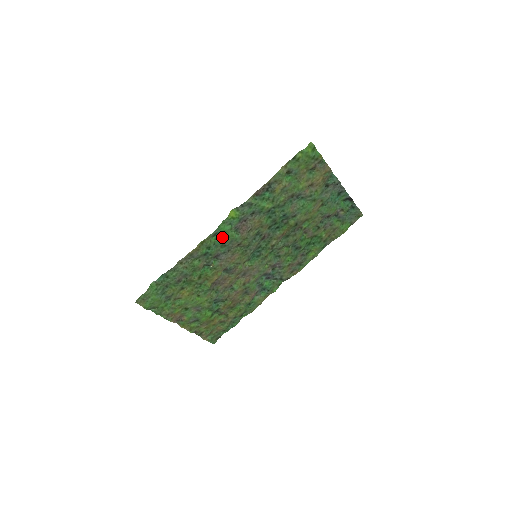
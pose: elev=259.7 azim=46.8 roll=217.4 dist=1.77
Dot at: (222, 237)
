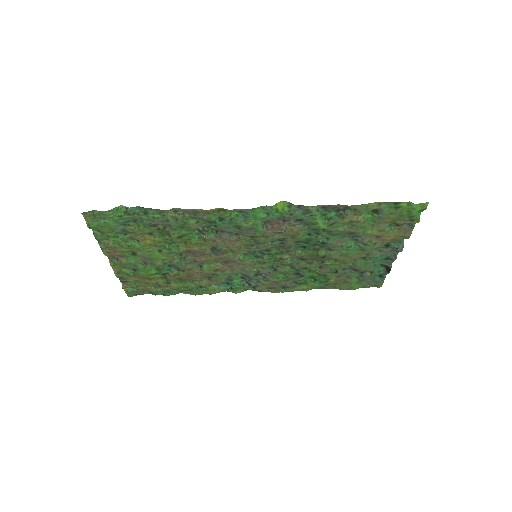
Dot at: (245, 219)
